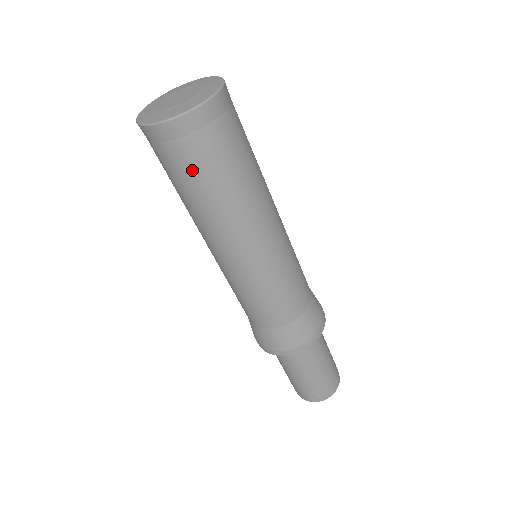
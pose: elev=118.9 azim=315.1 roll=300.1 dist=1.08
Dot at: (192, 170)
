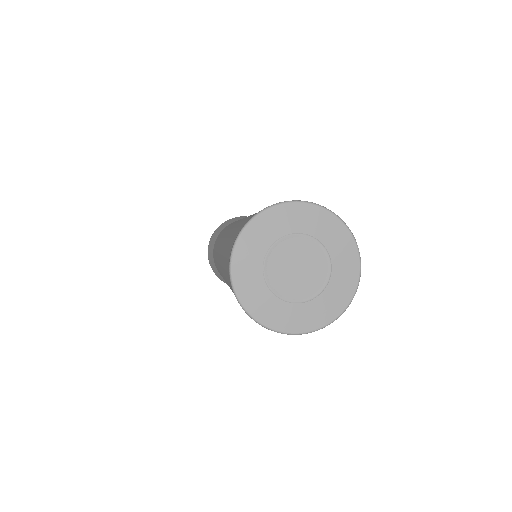
Dot at: occluded
